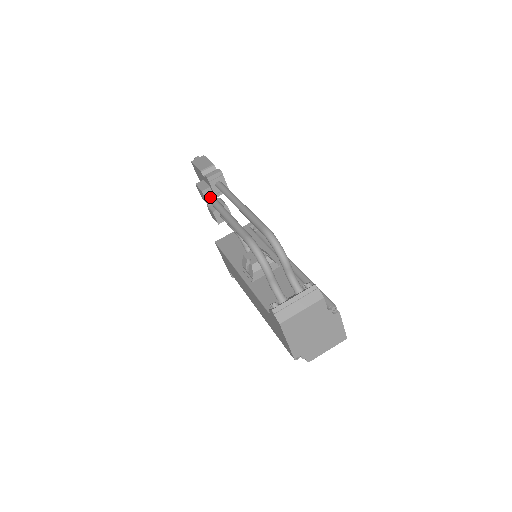
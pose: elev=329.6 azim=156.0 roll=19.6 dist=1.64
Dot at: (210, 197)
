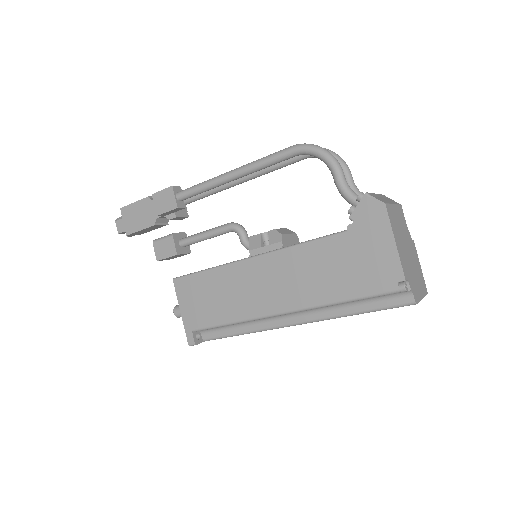
Dot at: occluded
